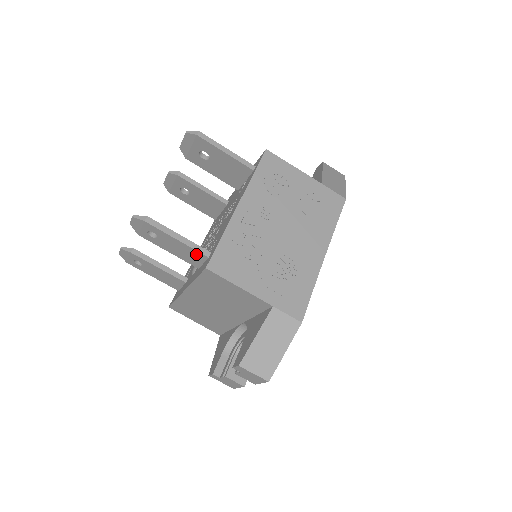
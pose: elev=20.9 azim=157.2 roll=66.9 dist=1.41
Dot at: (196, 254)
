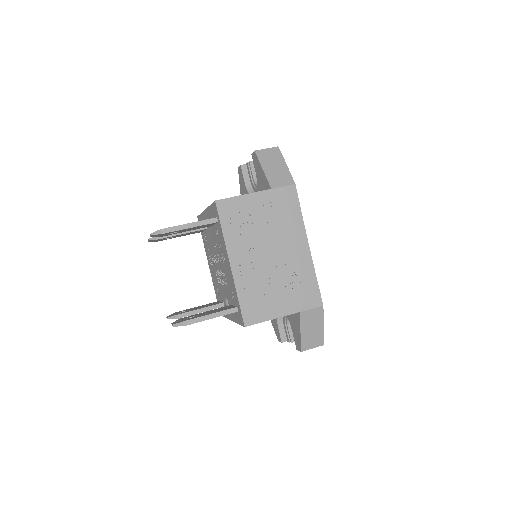
Dot at: occluded
